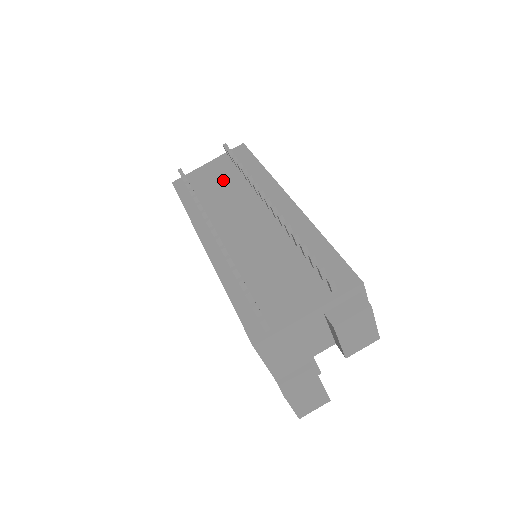
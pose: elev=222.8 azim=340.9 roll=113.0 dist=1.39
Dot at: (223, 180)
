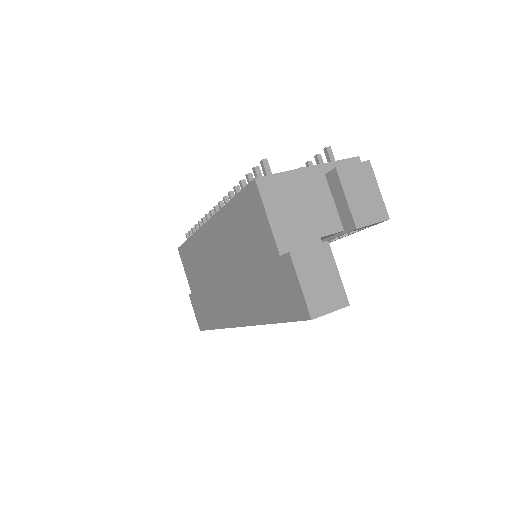
Dot at: occluded
